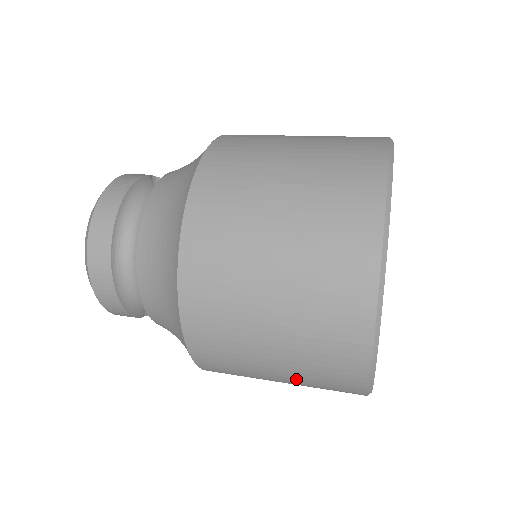
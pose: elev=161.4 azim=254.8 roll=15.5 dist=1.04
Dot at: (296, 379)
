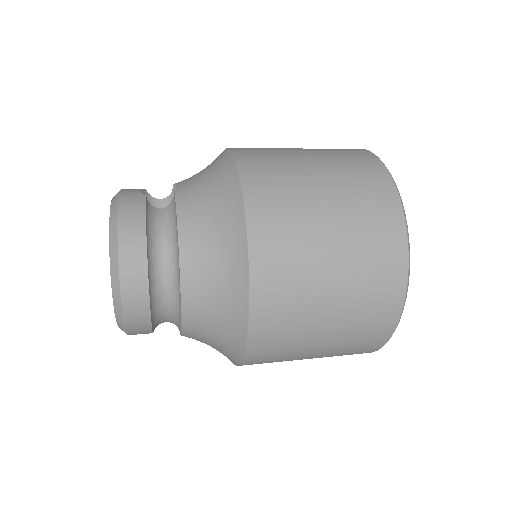
Dot at: occluded
